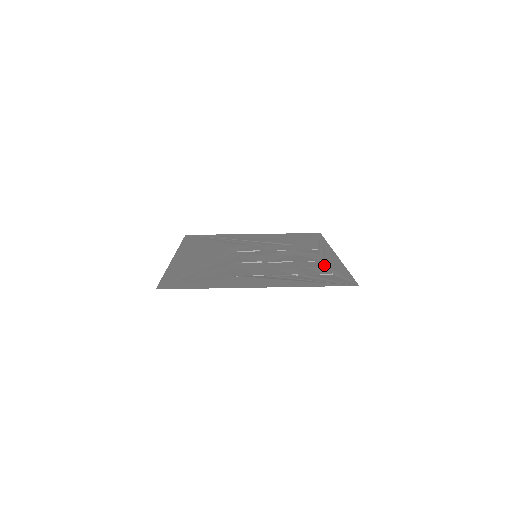
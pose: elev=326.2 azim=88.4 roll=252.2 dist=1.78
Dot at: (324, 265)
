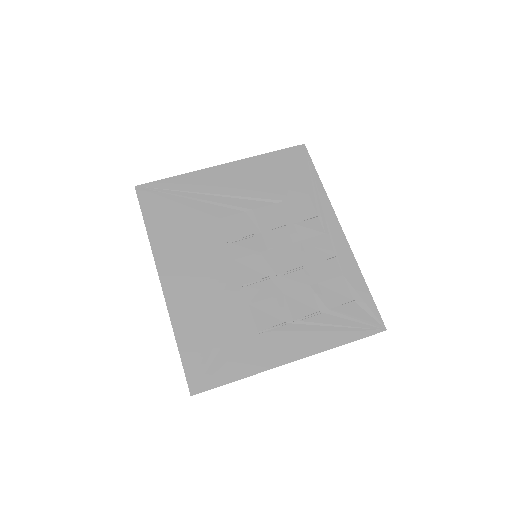
Dot at: (339, 273)
